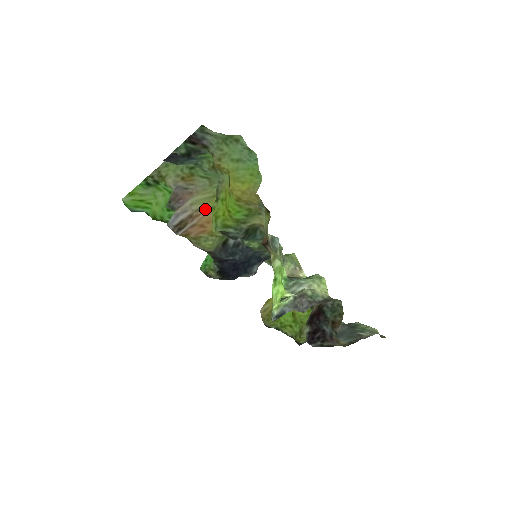
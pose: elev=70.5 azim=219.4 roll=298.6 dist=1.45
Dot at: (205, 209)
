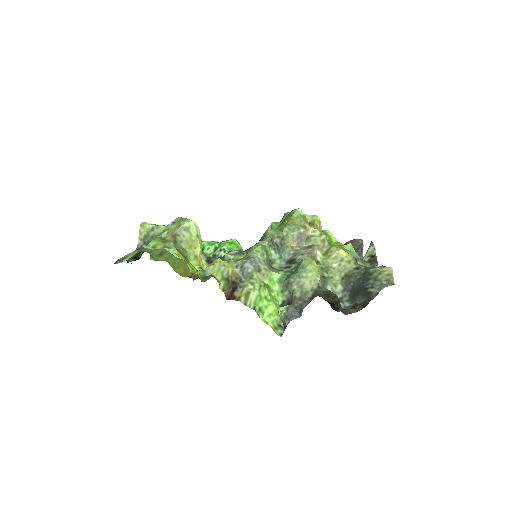
Dot at: occluded
